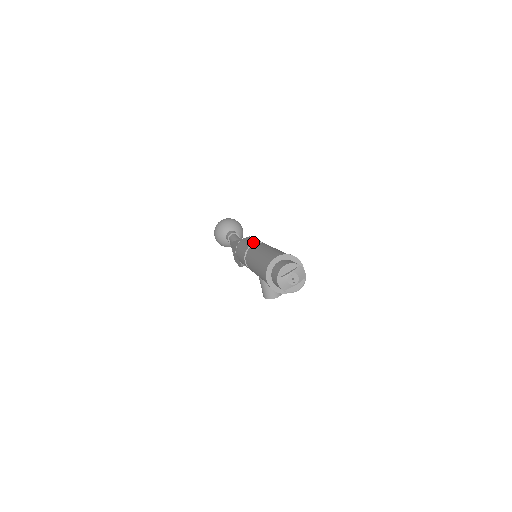
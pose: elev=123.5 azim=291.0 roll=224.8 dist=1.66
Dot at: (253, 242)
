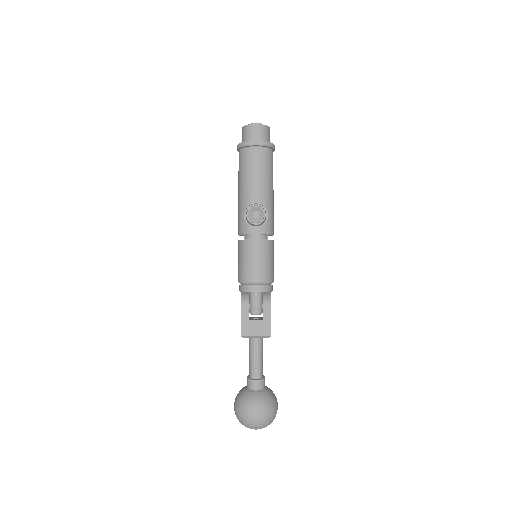
Dot at: occluded
